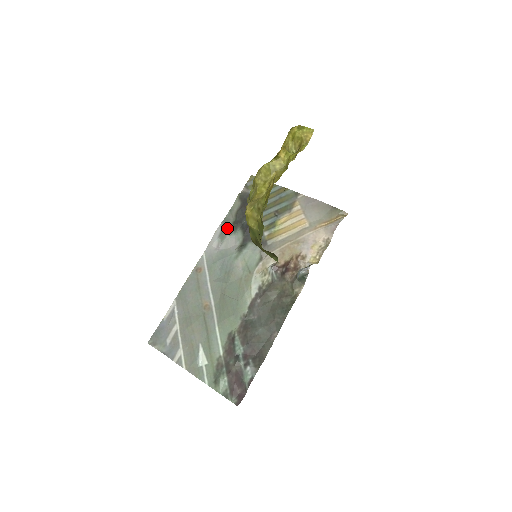
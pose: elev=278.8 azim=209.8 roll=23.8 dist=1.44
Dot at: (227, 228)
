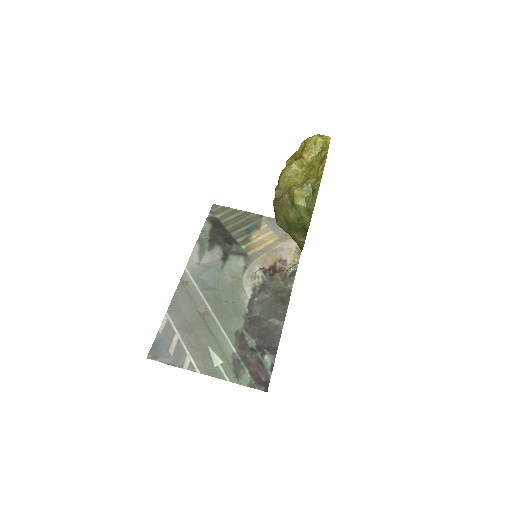
Dot at: (205, 245)
